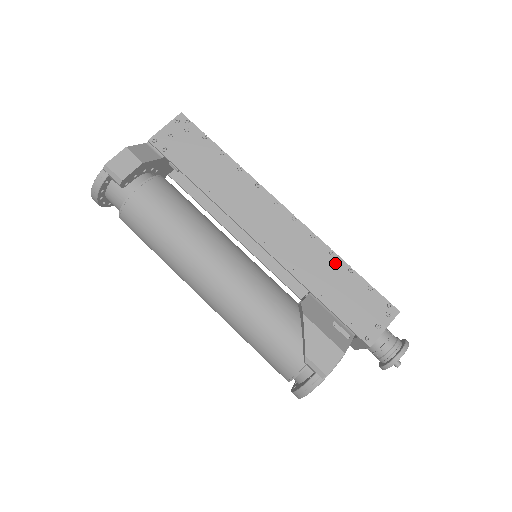
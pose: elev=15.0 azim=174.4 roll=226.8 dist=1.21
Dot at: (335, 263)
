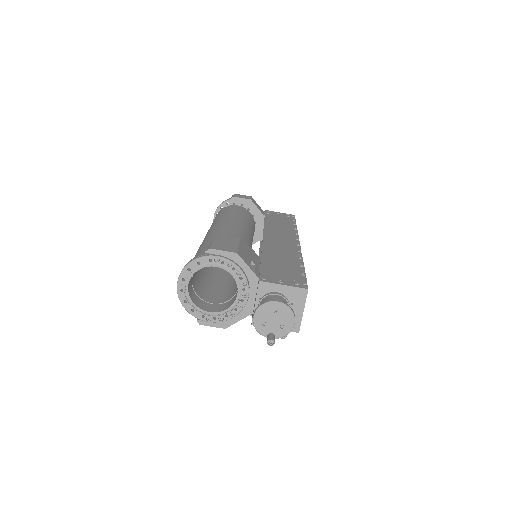
Dot at: (296, 260)
